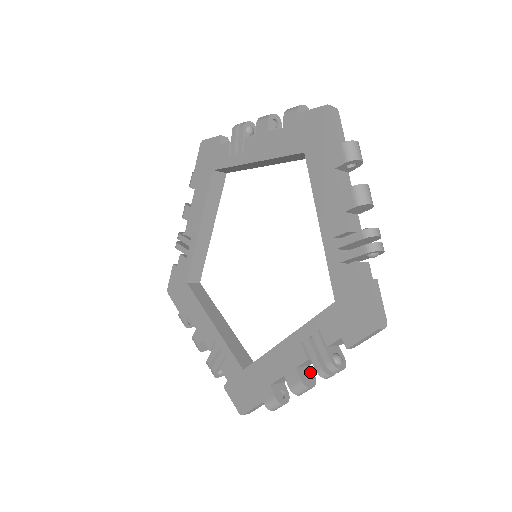
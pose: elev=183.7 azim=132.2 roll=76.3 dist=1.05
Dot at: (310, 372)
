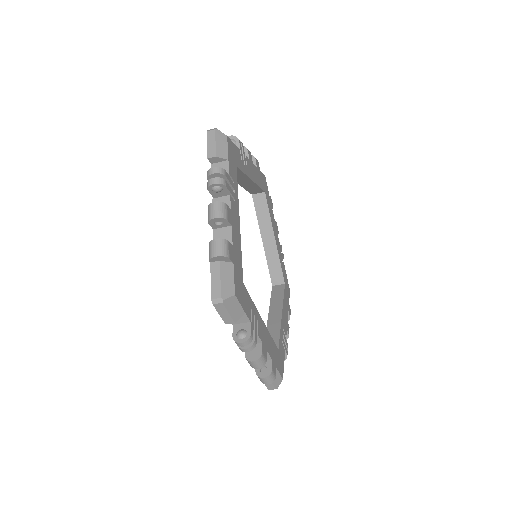
Dot at: occluded
